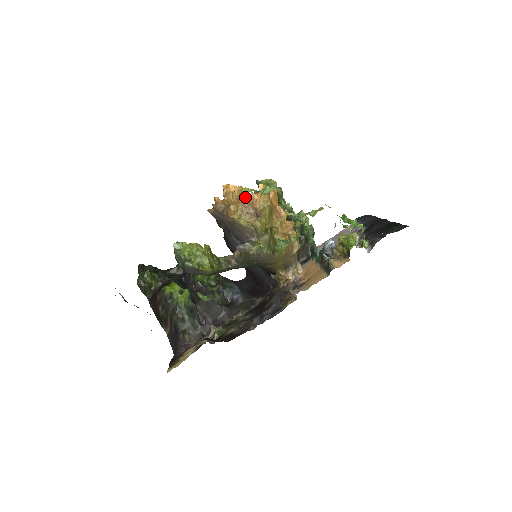
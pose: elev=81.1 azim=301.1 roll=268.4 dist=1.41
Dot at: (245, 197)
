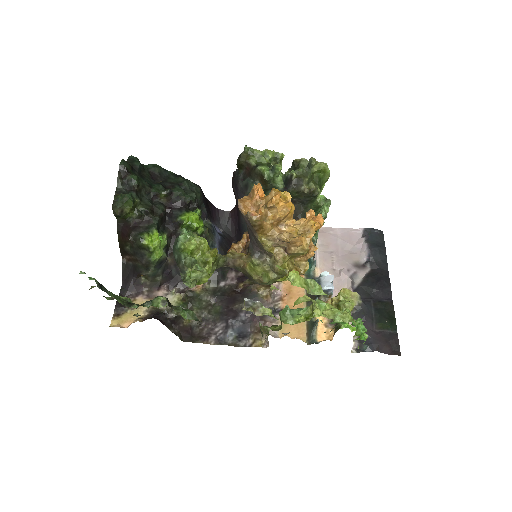
Dot at: (287, 218)
